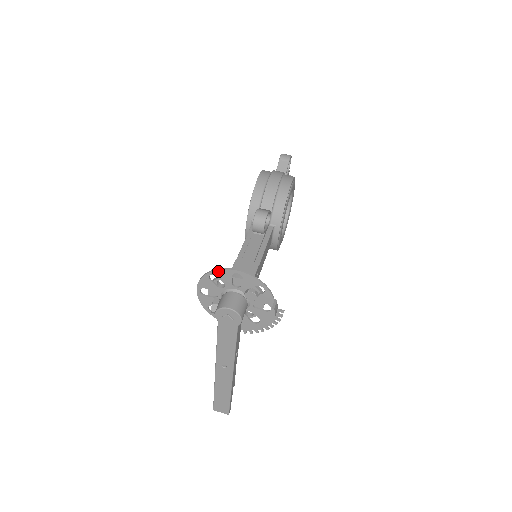
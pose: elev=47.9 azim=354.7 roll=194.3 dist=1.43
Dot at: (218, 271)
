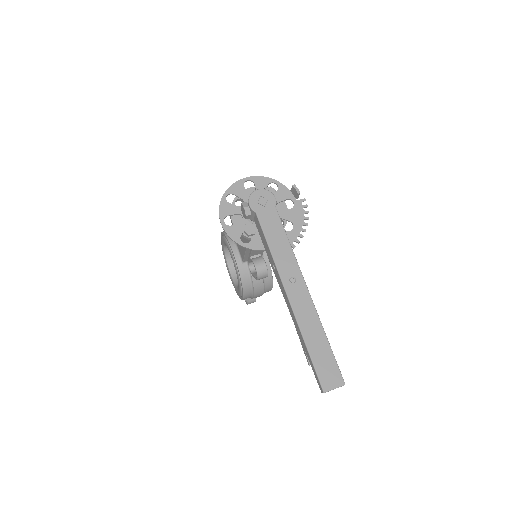
Dot at: (231, 188)
